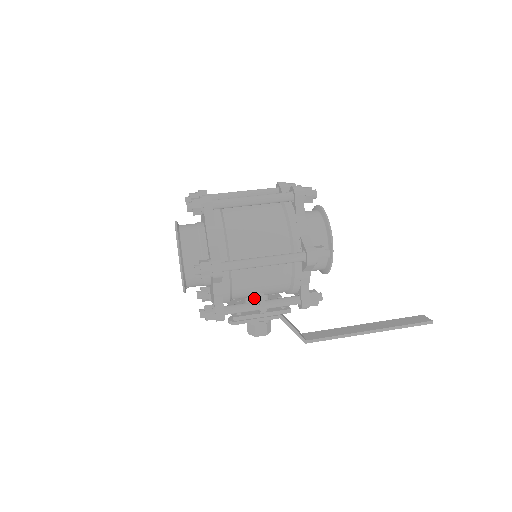
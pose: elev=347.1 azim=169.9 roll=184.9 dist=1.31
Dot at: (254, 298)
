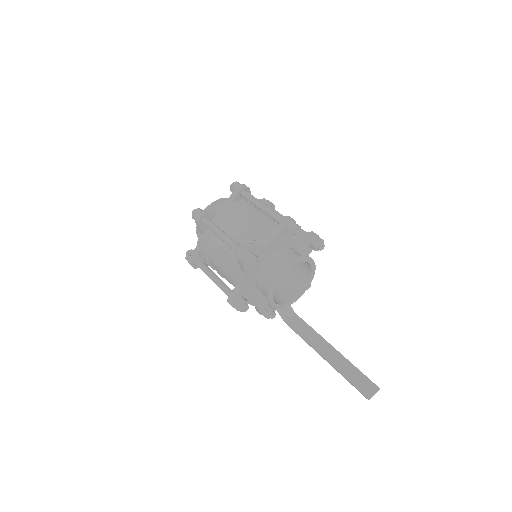
Dot at: occluded
